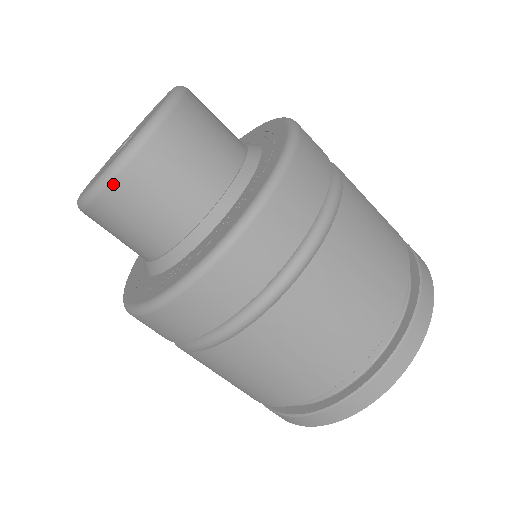
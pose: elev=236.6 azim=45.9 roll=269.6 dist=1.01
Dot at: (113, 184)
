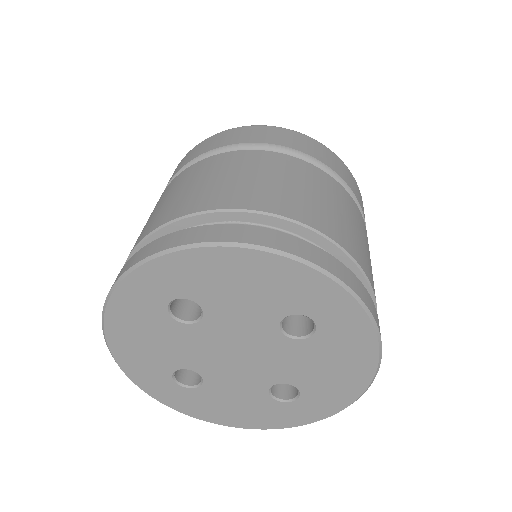
Dot at: occluded
